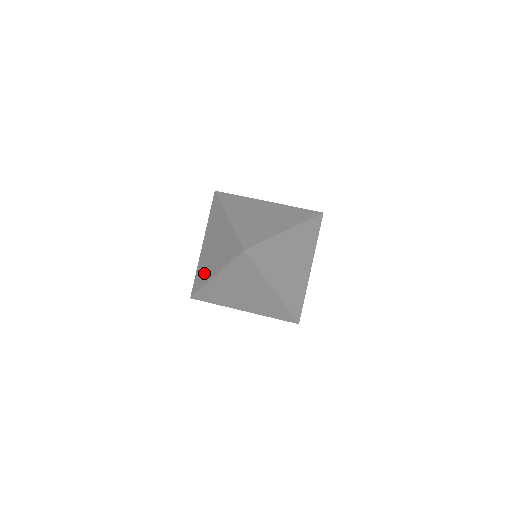
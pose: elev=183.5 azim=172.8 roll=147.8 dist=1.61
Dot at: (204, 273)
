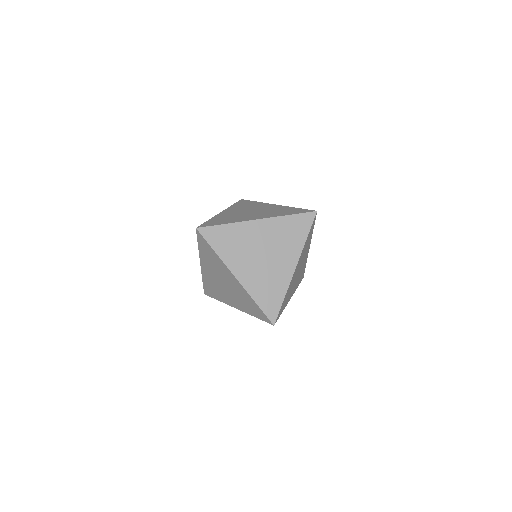
Dot at: occluded
